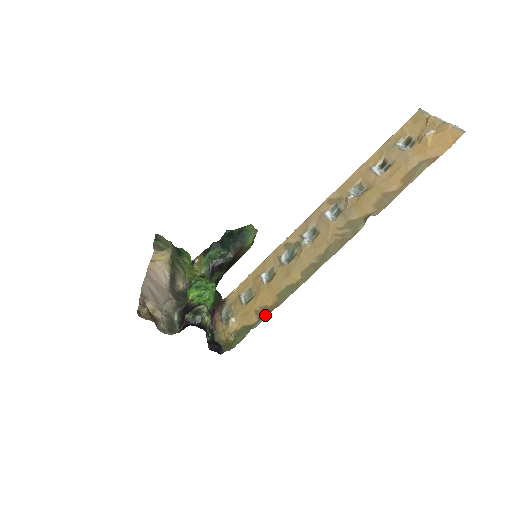
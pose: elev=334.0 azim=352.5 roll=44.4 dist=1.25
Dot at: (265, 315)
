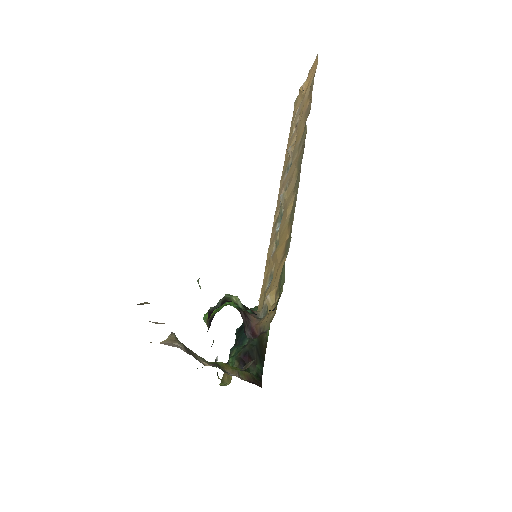
Dot at: (289, 241)
